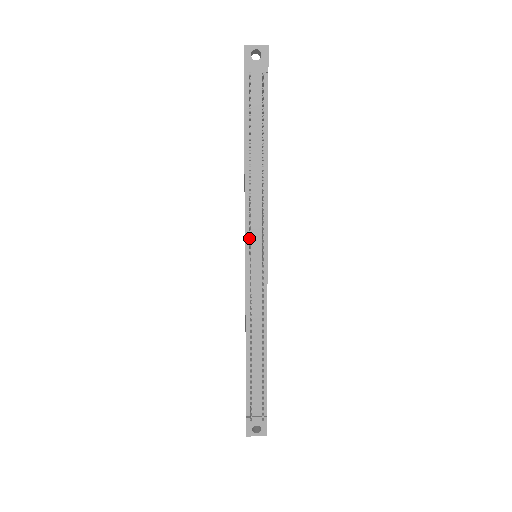
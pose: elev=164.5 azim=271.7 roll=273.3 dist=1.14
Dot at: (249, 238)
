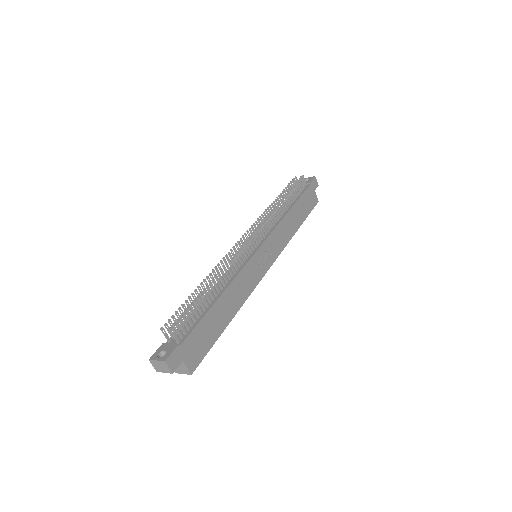
Dot at: occluded
